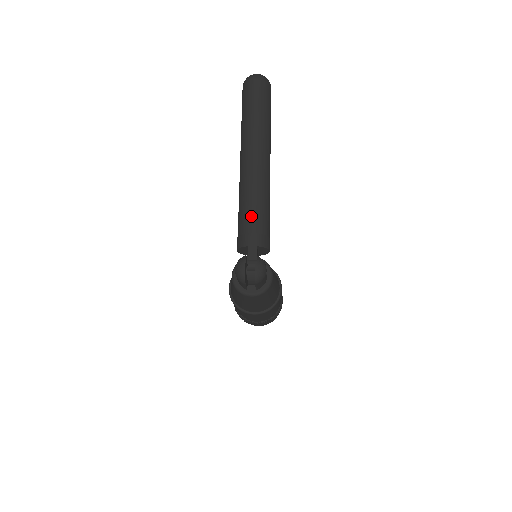
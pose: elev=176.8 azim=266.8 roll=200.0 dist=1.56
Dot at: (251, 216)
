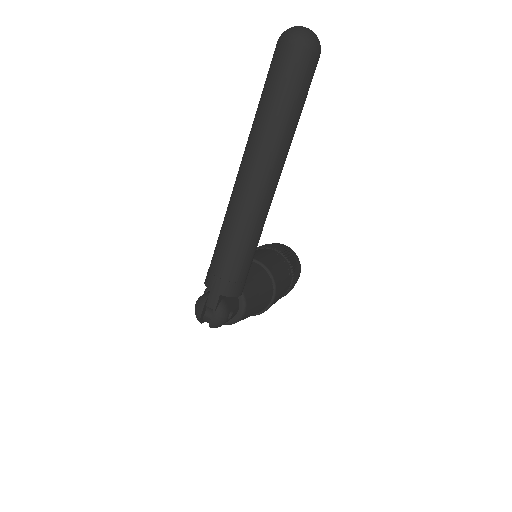
Dot at: (224, 257)
